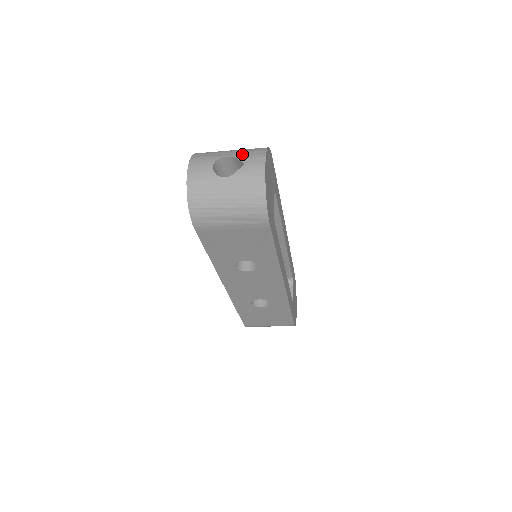
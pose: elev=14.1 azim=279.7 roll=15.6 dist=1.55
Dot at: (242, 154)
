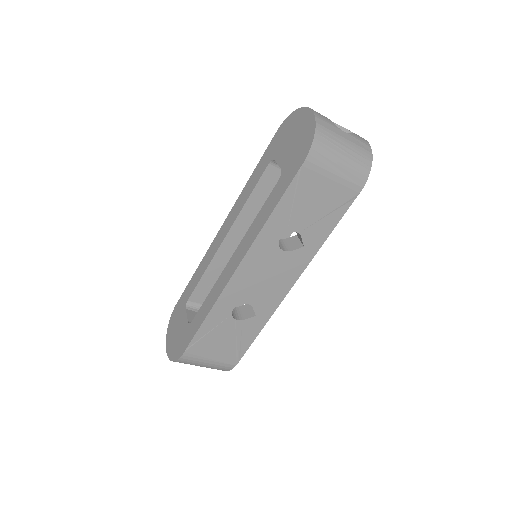
Dot at: occluded
